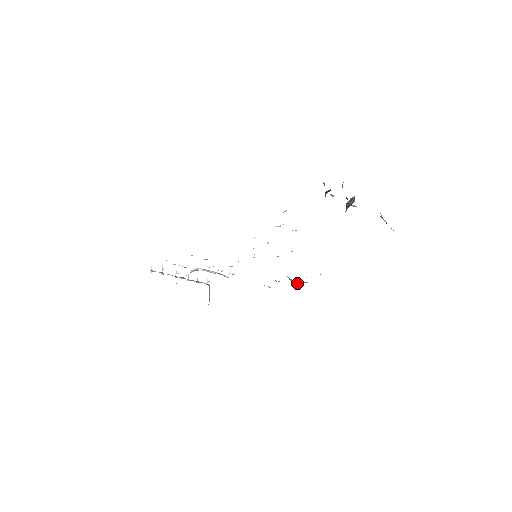
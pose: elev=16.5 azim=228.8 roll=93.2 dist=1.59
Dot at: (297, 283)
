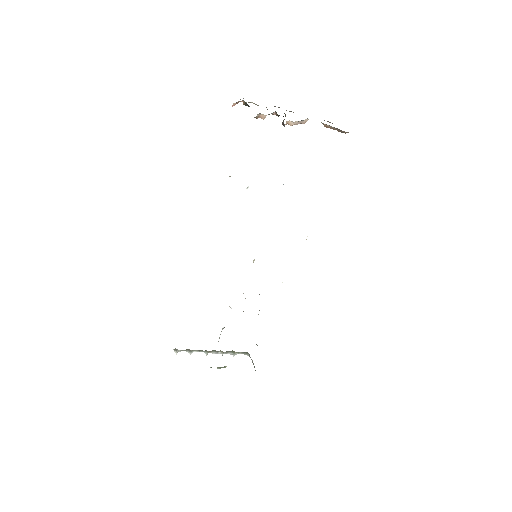
Dot at: occluded
